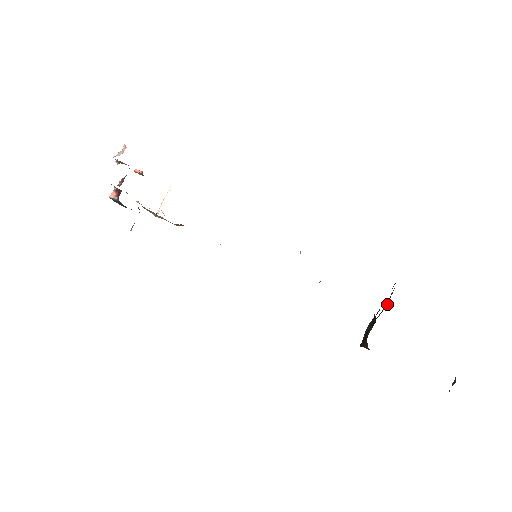
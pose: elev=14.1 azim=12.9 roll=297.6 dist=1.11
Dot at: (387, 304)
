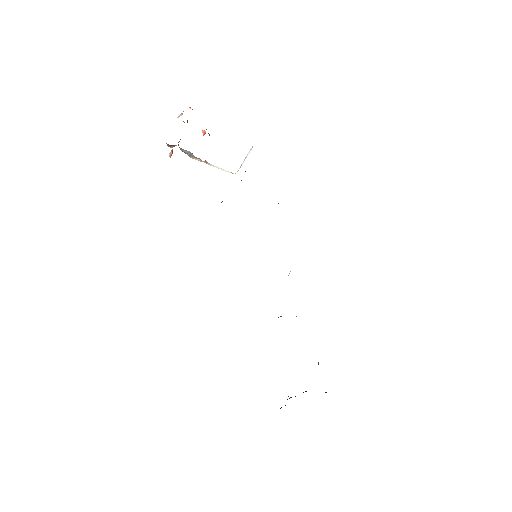
Dot at: occluded
